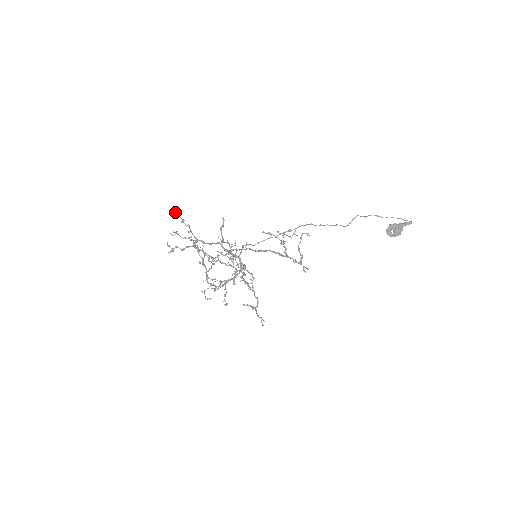
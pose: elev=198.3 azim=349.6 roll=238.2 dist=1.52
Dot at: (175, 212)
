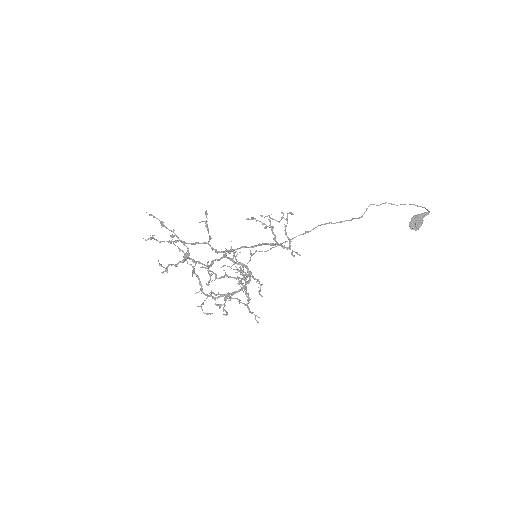
Dot at: occluded
